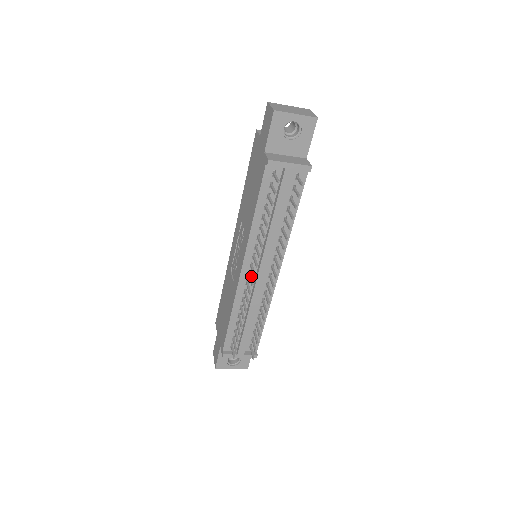
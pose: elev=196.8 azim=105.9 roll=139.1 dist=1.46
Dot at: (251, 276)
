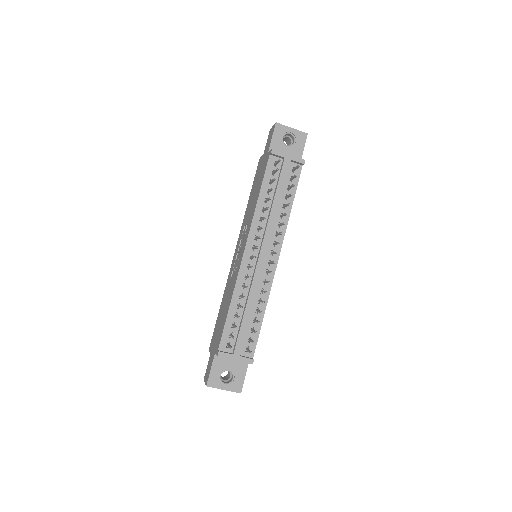
Dot at: (252, 260)
